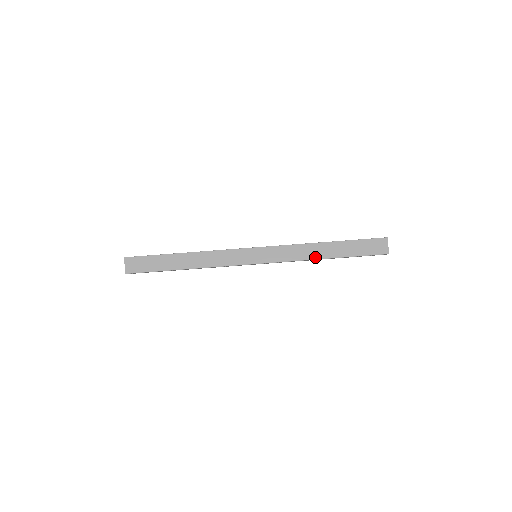
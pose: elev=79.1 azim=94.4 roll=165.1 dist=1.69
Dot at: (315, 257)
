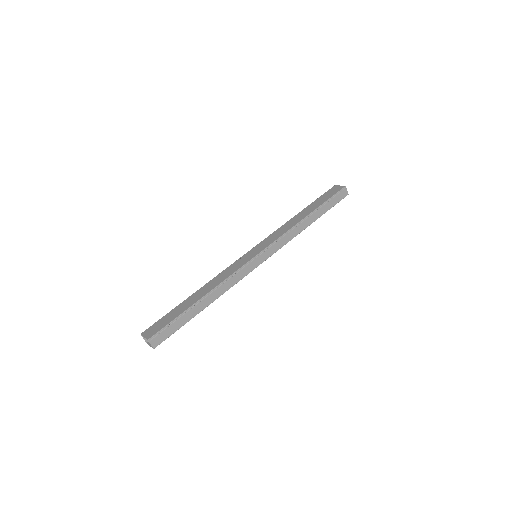
Dot at: (298, 221)
